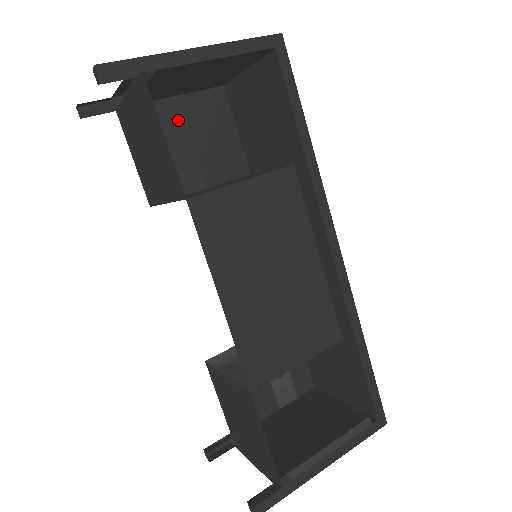
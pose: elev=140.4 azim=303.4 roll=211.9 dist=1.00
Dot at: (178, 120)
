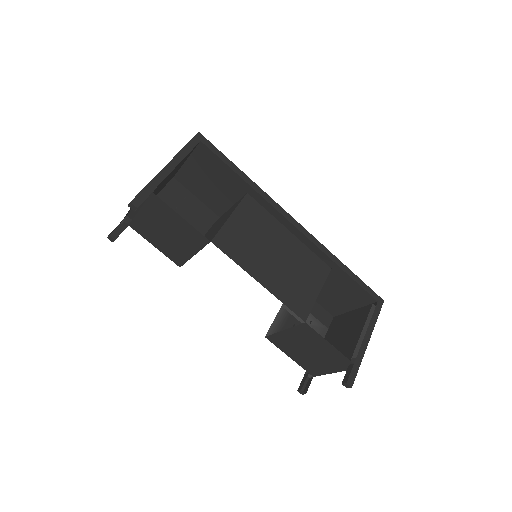
Dot at: occluded
